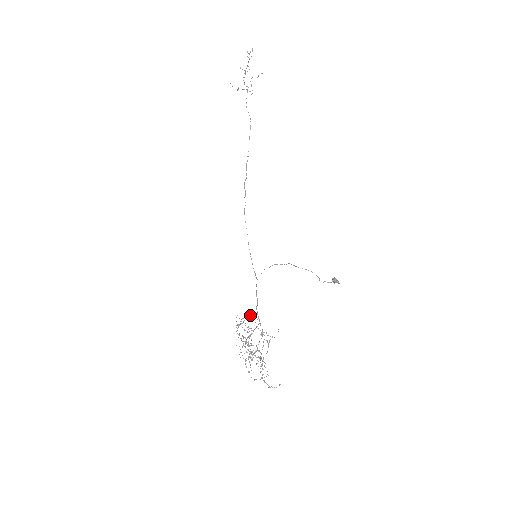
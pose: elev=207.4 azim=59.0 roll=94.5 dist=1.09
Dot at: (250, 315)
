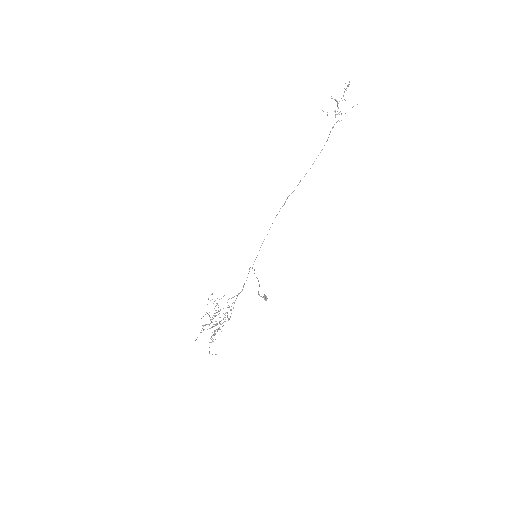
Dot at: (232, 297)
